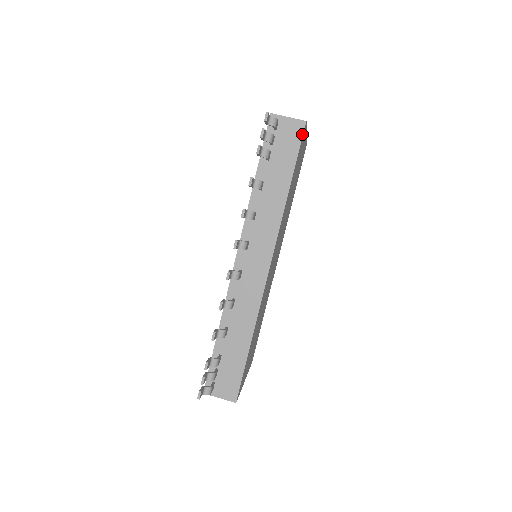
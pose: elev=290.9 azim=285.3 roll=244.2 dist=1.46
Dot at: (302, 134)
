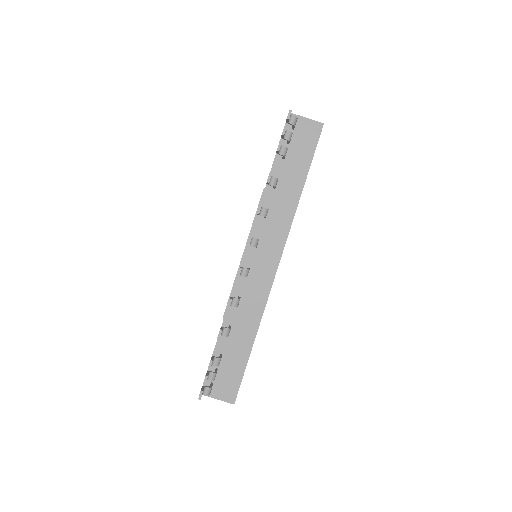
Dot at: (319, 136)
